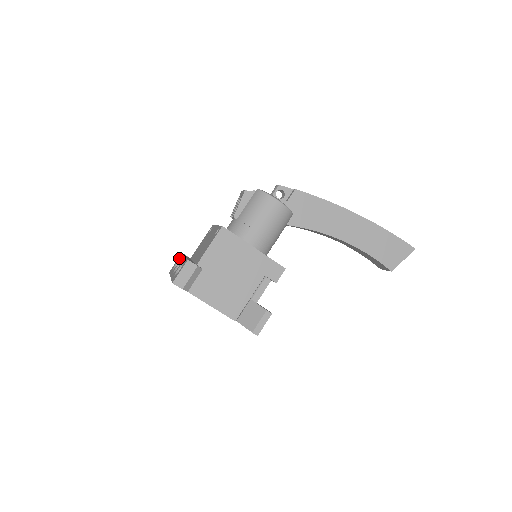
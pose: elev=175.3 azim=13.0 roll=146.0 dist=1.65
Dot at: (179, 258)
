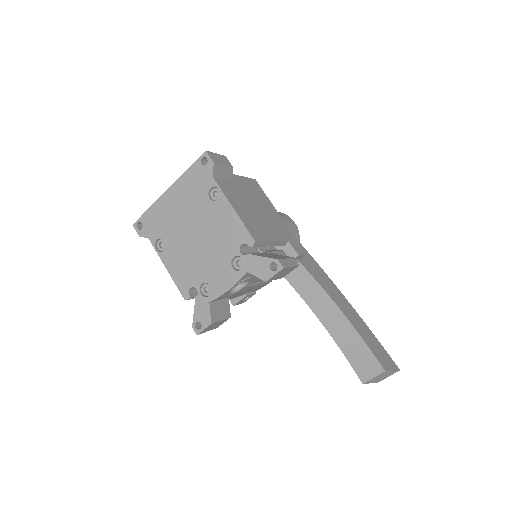
Dot at: occluded
